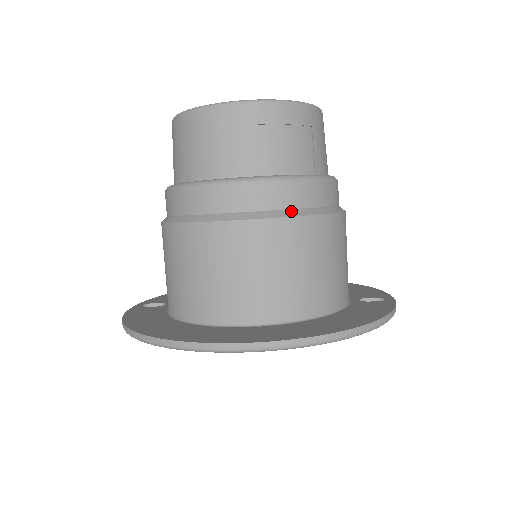
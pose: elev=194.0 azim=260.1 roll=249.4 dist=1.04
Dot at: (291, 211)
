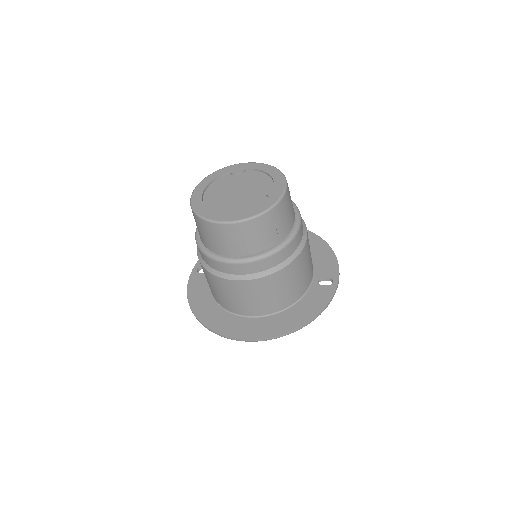
Dot at: (263, 273)
